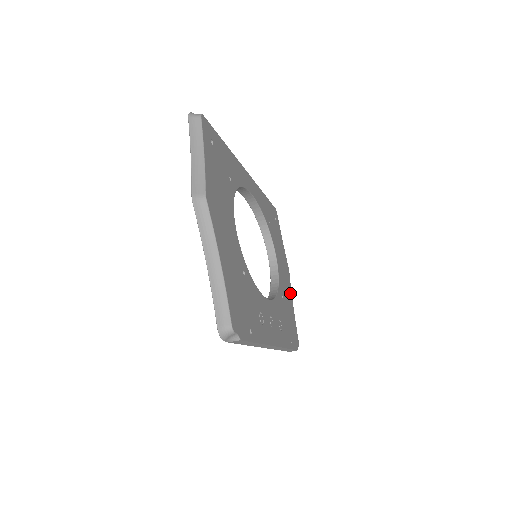
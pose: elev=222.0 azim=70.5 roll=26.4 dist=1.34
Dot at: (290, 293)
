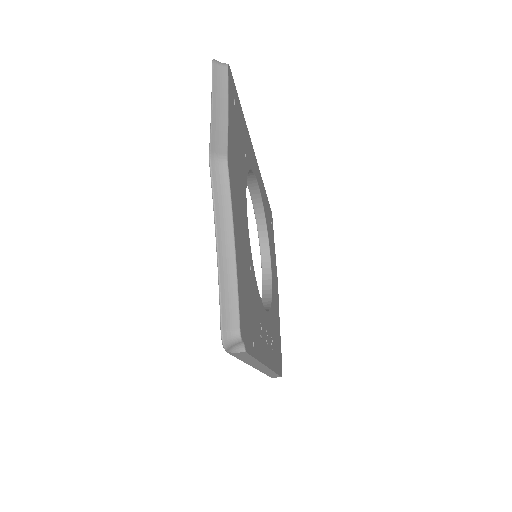
Dot at: (278, 309)
